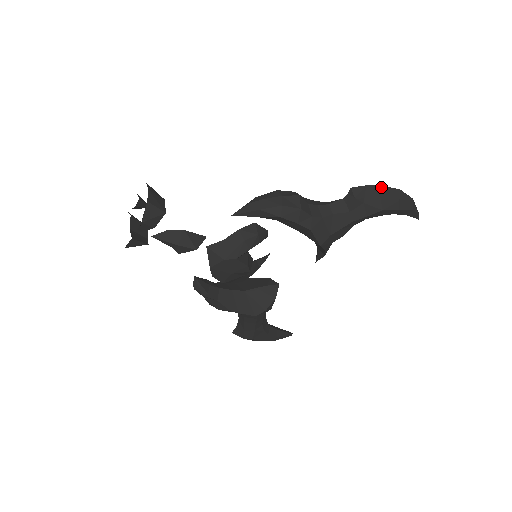
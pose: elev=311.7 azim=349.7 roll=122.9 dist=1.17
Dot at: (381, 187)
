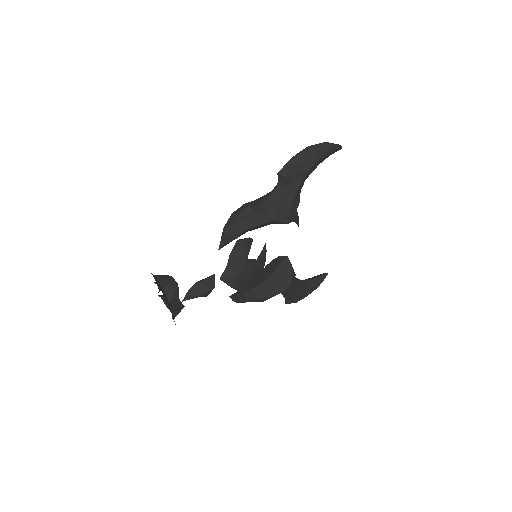
Dot at: (296, 156)
